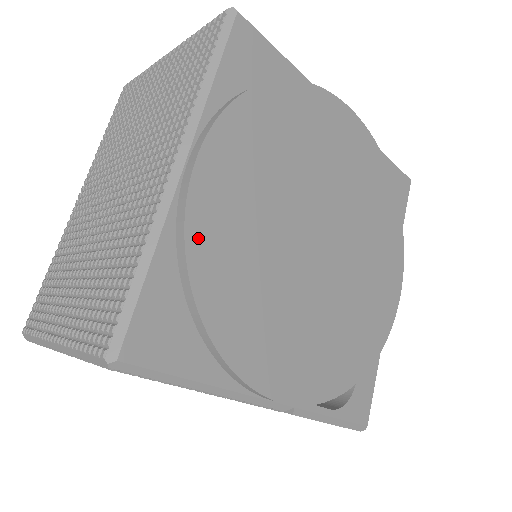
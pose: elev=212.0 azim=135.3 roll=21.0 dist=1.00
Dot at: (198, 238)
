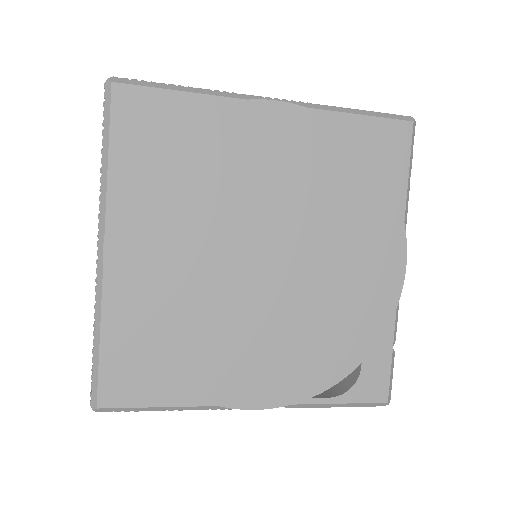
Dot at: (126, 309)
